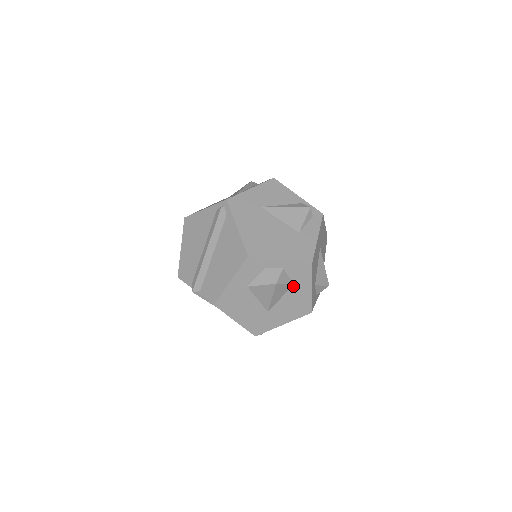
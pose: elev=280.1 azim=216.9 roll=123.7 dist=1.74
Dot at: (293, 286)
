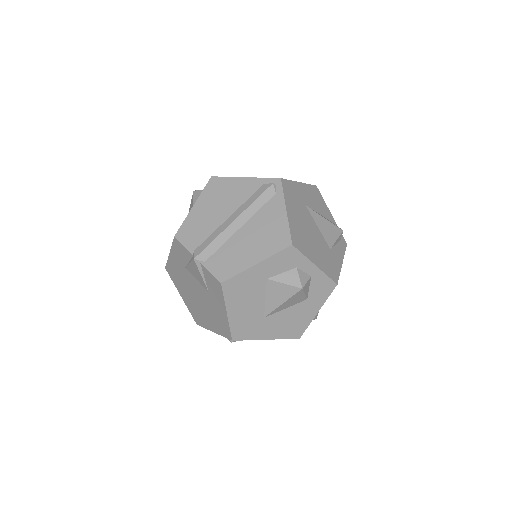
Dot at: (305, 300)
